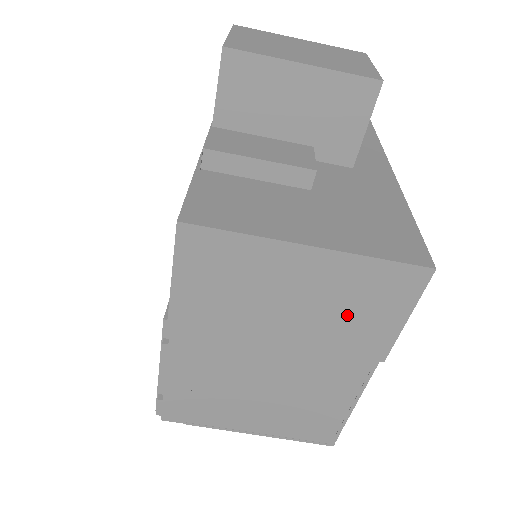
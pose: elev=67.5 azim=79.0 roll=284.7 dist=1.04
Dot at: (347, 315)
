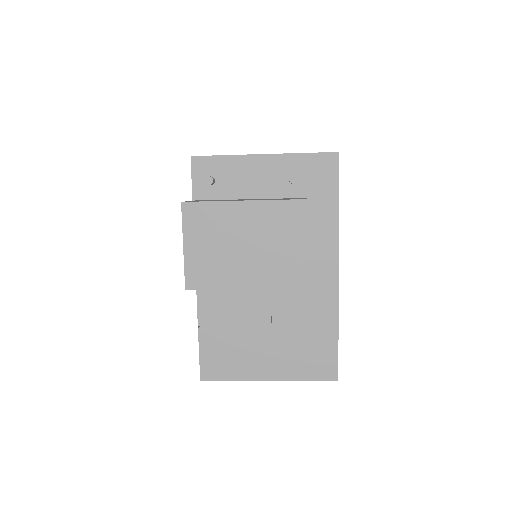
Dot at: occluded
